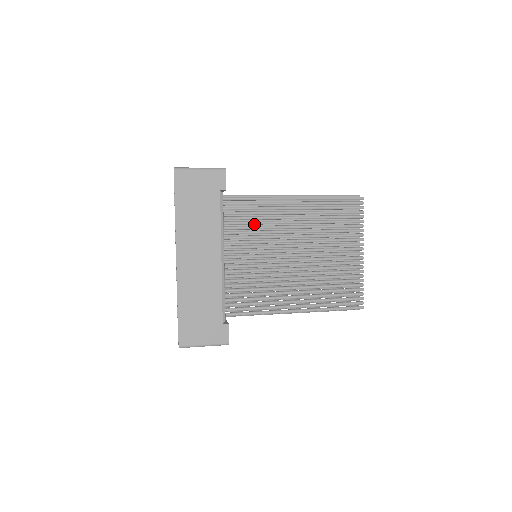
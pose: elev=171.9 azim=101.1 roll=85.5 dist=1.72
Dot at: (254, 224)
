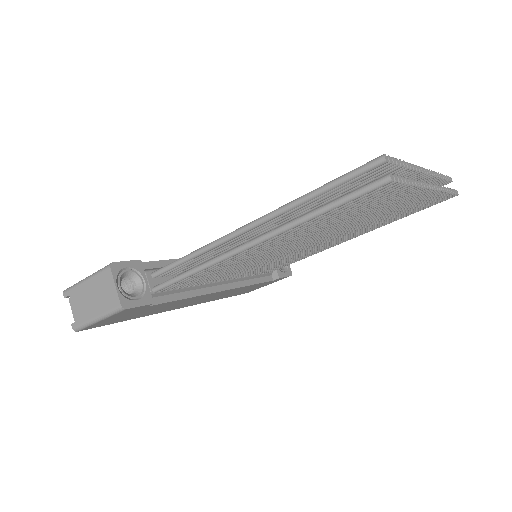
Dot at: occluded
